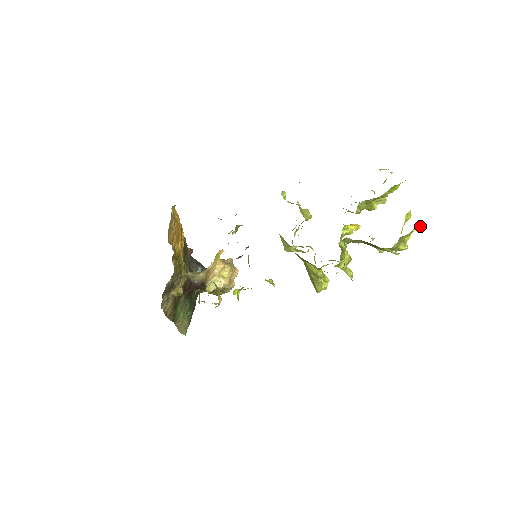
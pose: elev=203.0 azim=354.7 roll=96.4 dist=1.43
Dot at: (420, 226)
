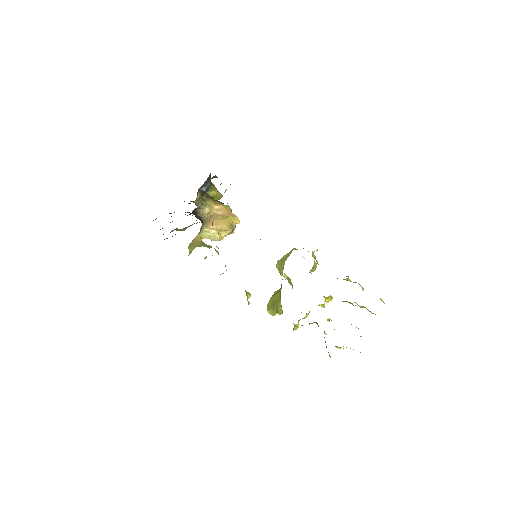
Dot at: occluded
